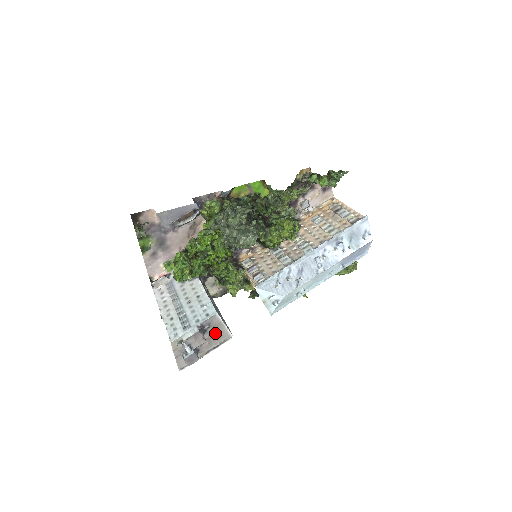
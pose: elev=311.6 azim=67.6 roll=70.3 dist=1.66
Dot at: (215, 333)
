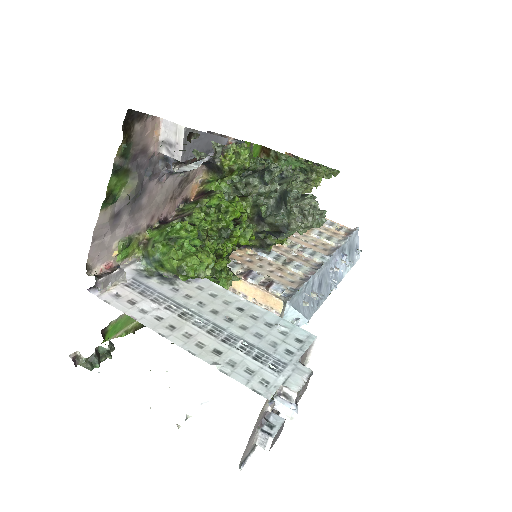
Dot at: occluded
